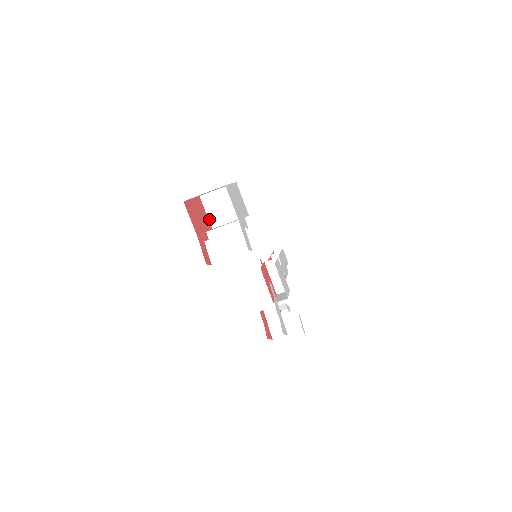
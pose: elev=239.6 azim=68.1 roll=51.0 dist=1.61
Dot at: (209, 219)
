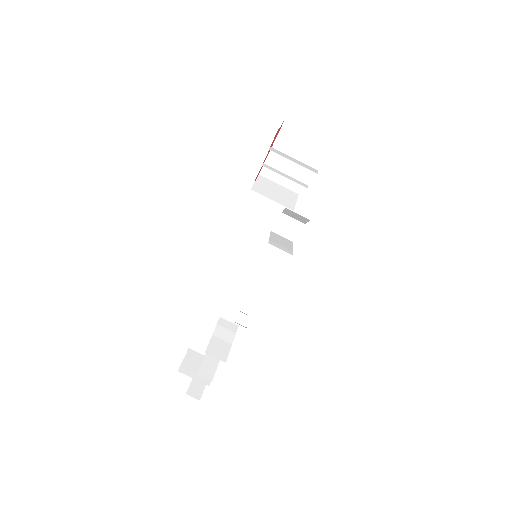
Dot at: (254, 185)
